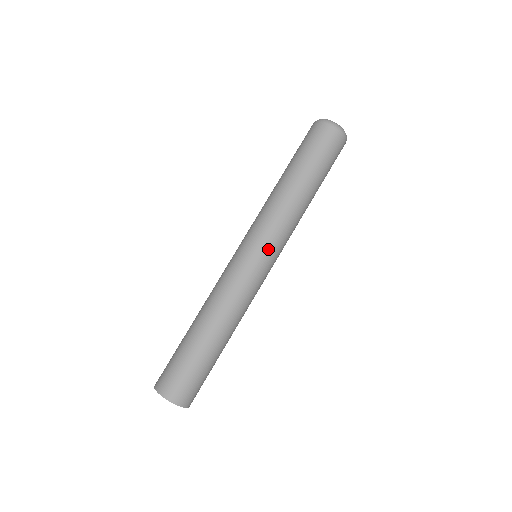
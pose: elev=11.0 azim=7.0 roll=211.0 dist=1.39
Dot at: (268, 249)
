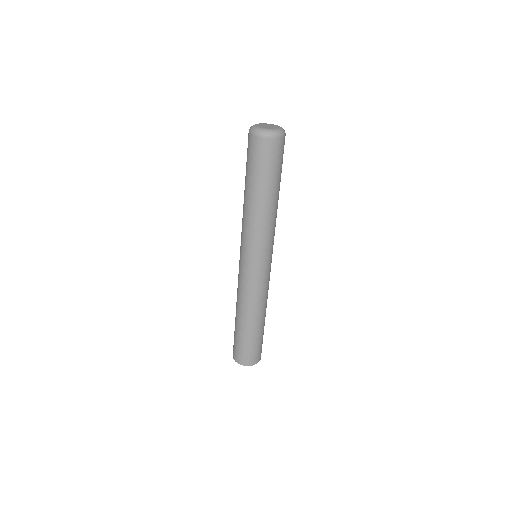
Dot at: (252, 256)
